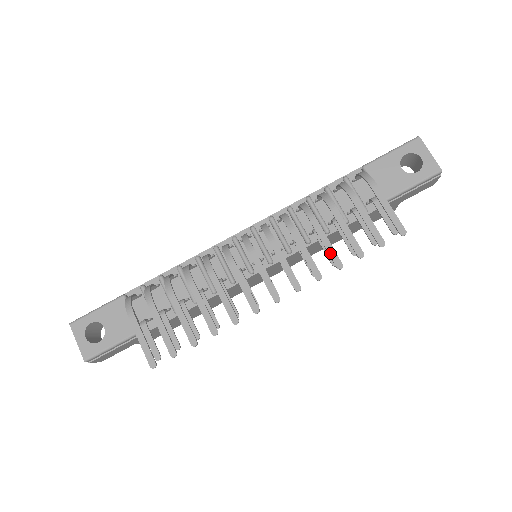
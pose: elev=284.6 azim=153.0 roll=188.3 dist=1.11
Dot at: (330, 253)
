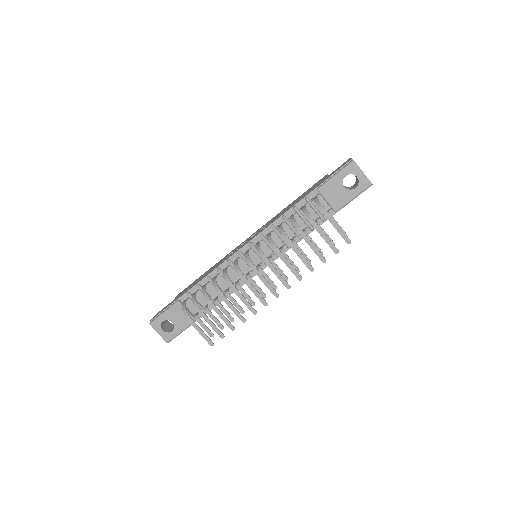
Dot at: (305, 263)
